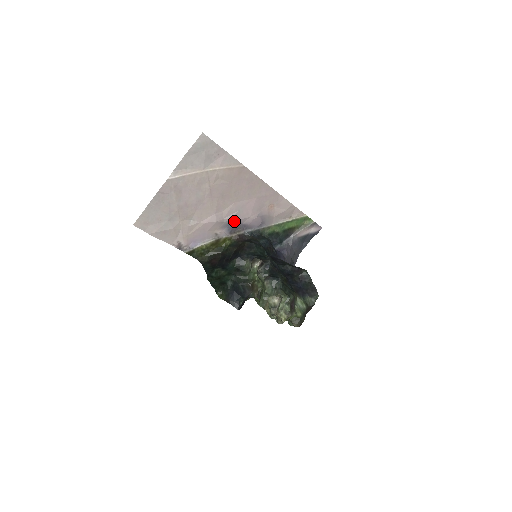
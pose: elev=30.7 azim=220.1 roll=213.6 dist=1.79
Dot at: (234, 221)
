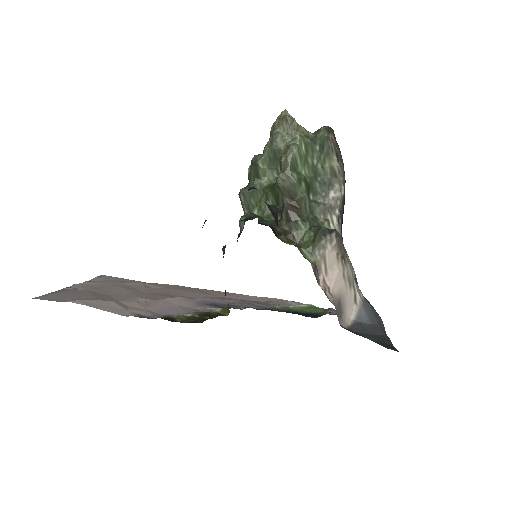
Dot at: (210, 301)
